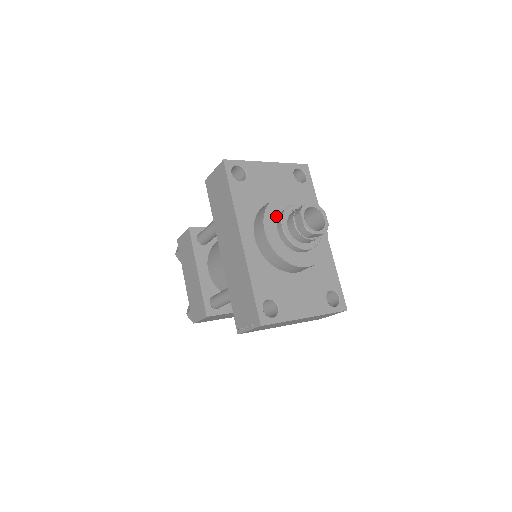
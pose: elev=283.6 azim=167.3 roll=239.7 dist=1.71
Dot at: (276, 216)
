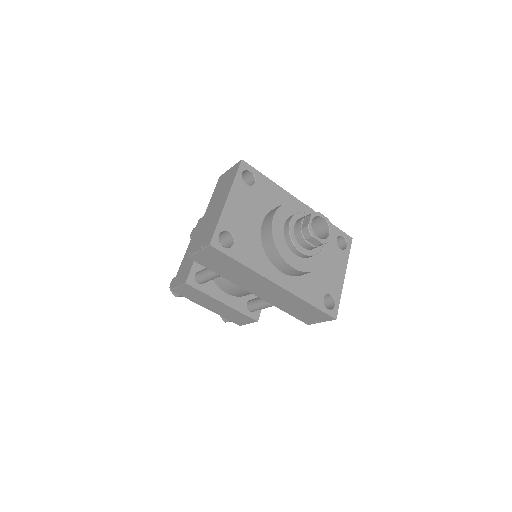
Dot at: (286, 246)
